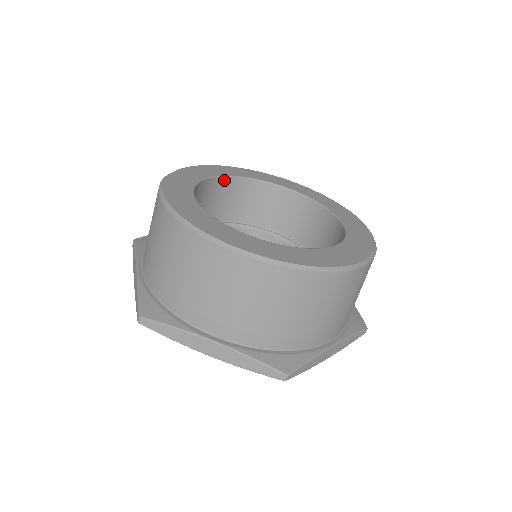
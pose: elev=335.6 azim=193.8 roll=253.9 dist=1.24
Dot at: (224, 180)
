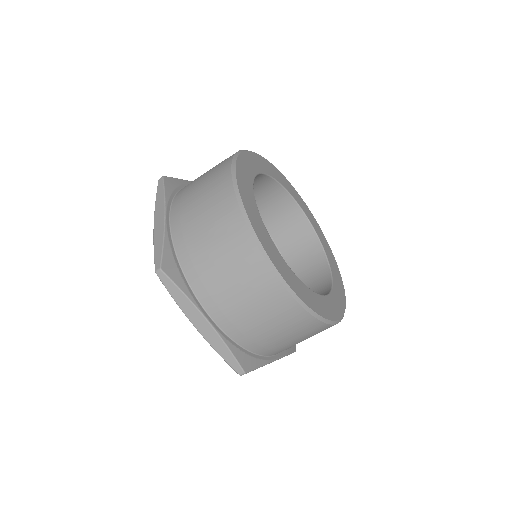
Dot at: (267, 178)
